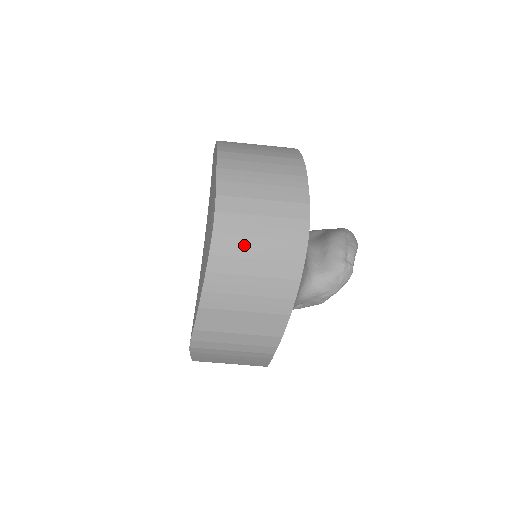
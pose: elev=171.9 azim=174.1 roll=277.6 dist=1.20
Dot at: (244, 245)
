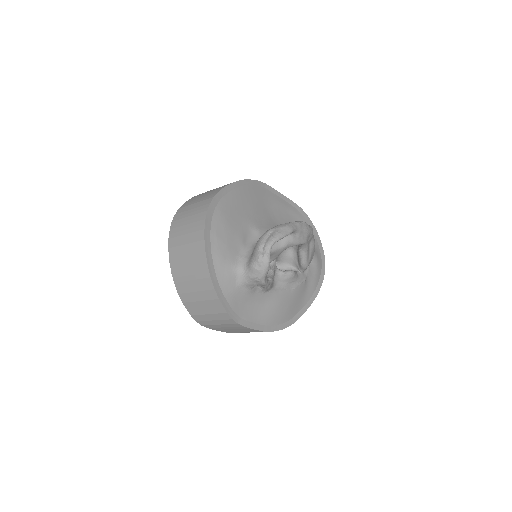
Dot at: (182, 264)
